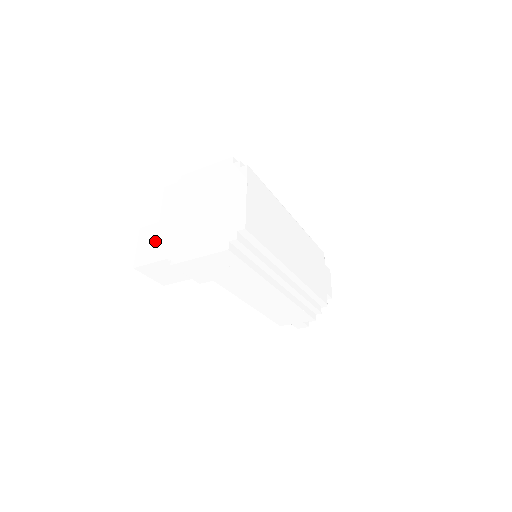
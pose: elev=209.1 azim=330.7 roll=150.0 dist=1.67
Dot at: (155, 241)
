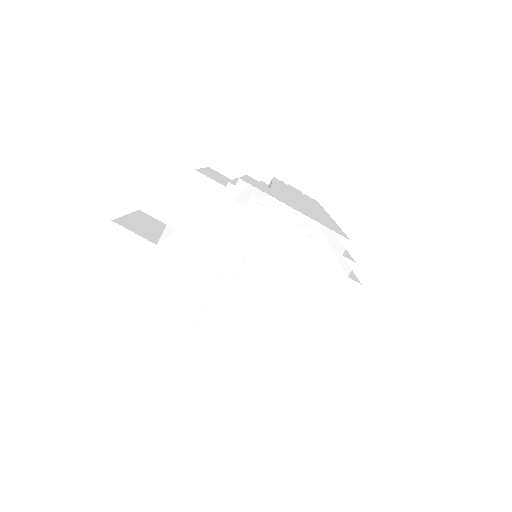
Dot at: (136, 280)
